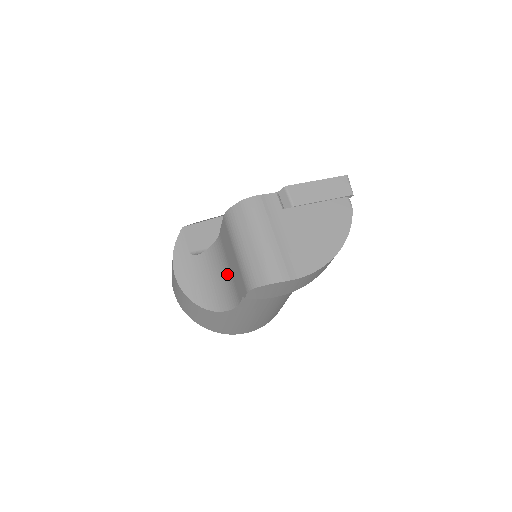
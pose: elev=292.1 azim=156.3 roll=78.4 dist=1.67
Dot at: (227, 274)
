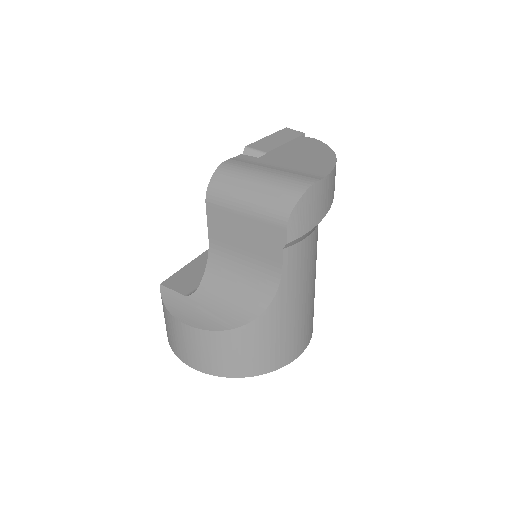
Dot at: (245, 265)
